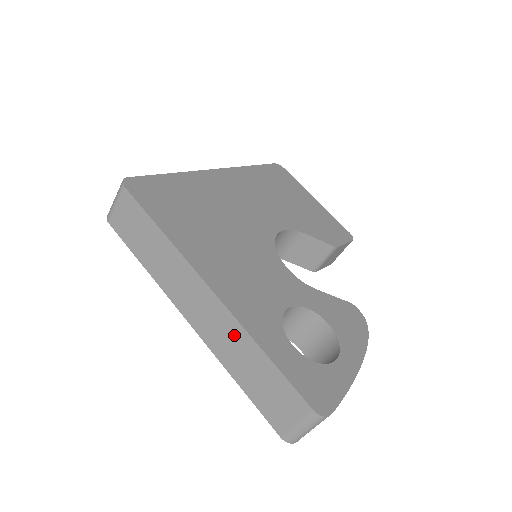
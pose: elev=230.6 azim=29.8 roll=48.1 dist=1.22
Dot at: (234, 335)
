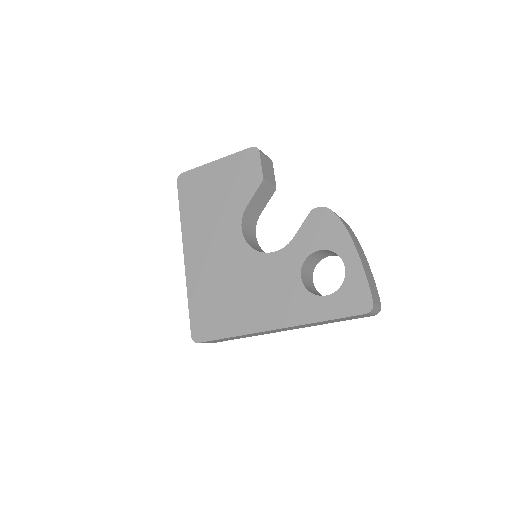
Dot at: (307, 325)
